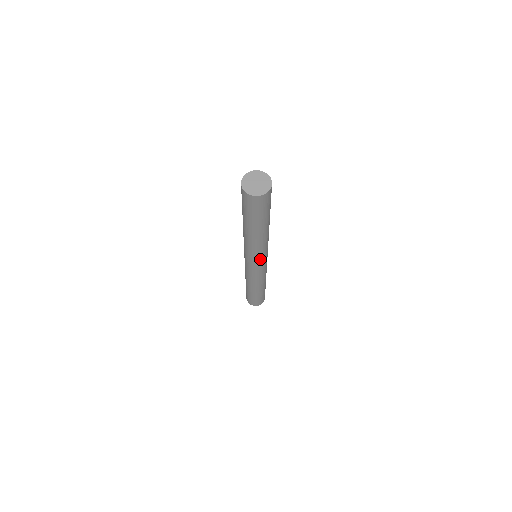
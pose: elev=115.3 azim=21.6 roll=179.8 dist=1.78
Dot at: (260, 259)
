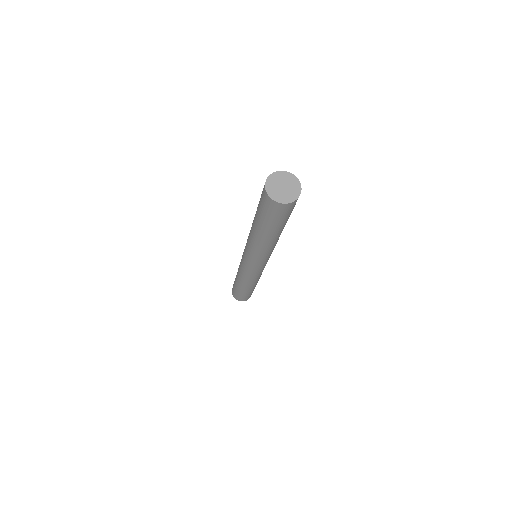
Dot at: (256, 262)
